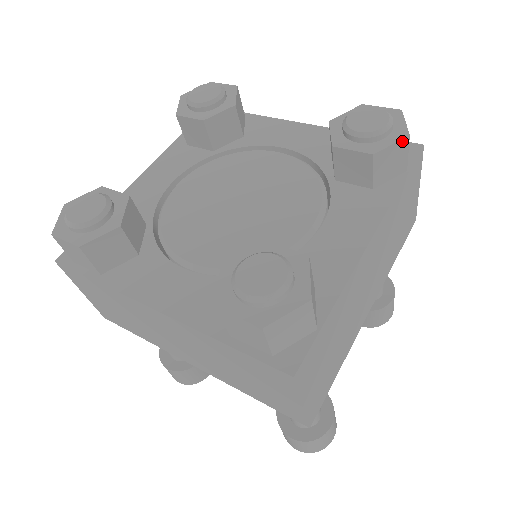
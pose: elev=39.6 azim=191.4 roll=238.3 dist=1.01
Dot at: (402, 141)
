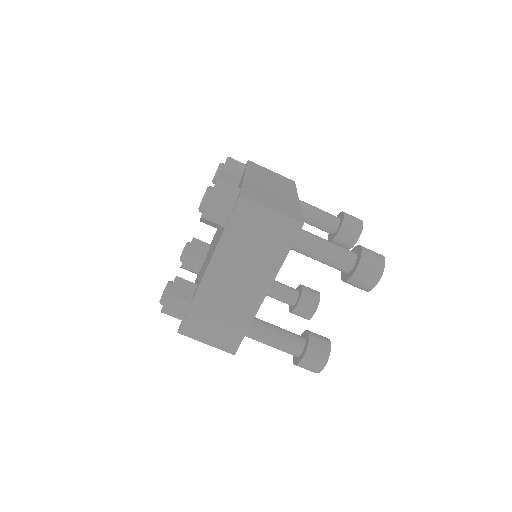
Dot at: (228, 159)
